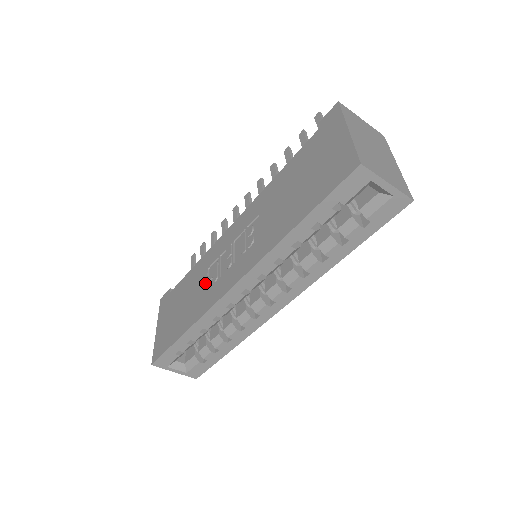
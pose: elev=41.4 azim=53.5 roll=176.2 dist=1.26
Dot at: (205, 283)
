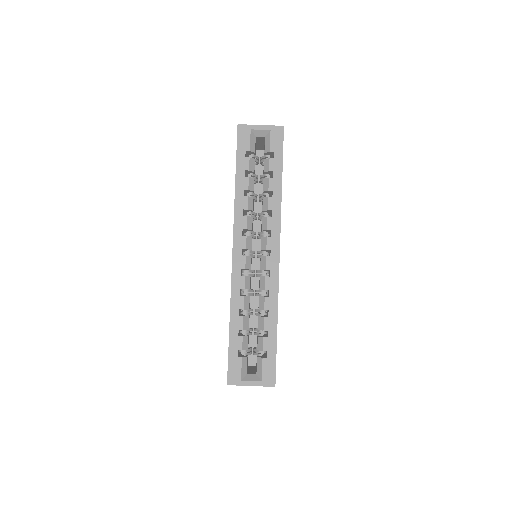
Dot at: occluded
